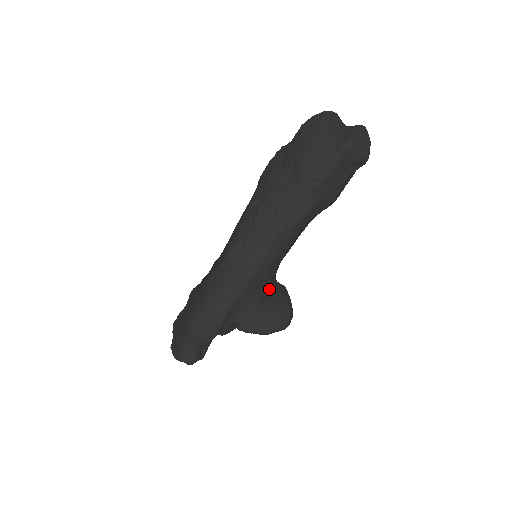
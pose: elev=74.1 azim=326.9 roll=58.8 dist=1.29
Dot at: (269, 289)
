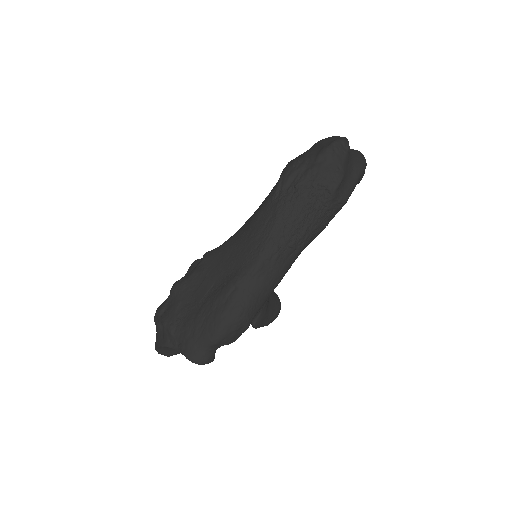
Dot at: occluded
